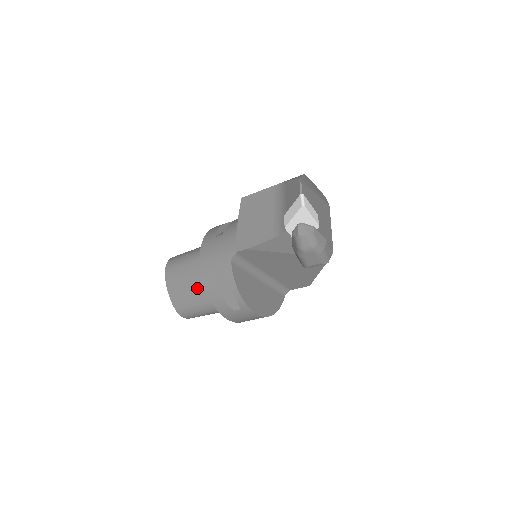
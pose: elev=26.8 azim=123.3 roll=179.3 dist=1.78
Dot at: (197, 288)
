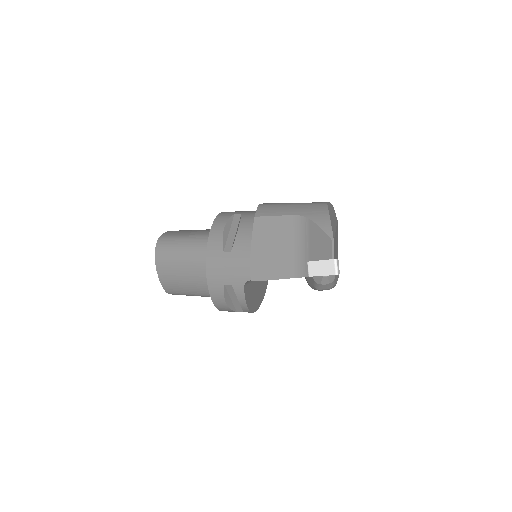
Dot at: (195, 285)
